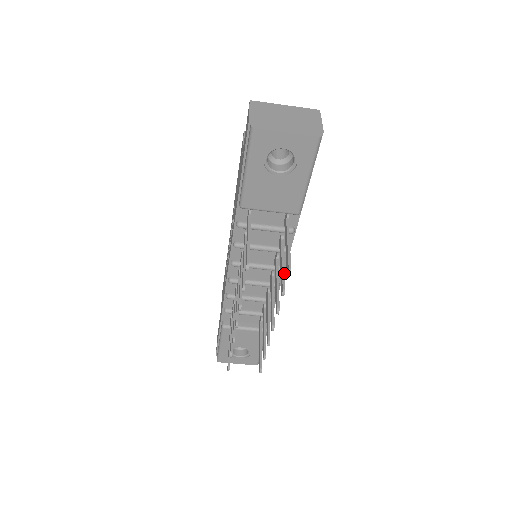
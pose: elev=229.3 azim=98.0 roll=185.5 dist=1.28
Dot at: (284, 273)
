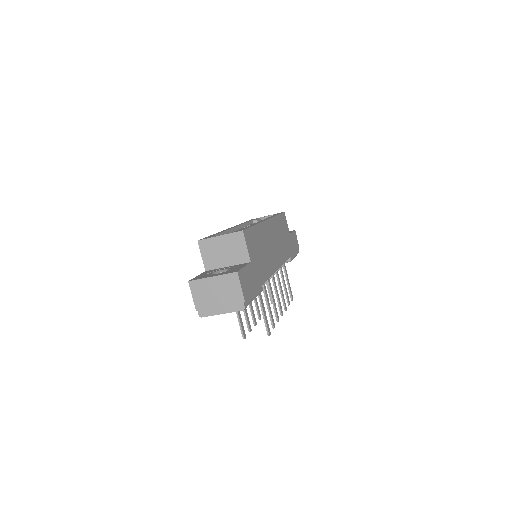
Dot at: (270, 314)
